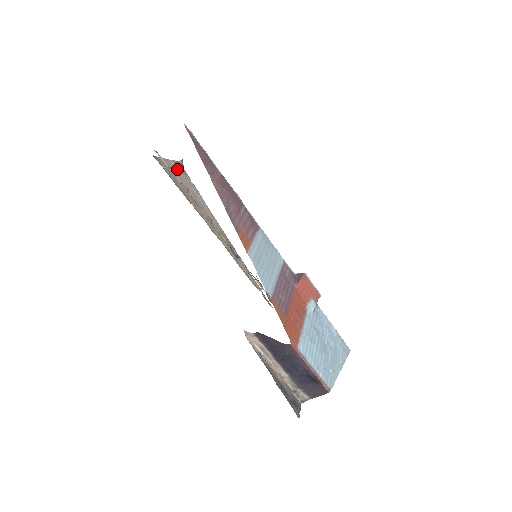
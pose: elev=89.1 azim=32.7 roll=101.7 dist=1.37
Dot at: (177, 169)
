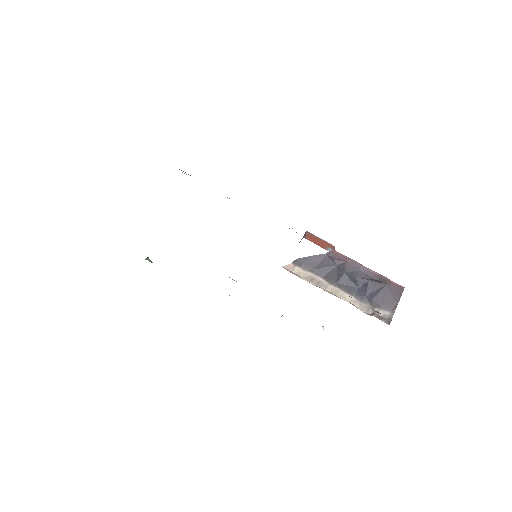
Dot at: occluded
